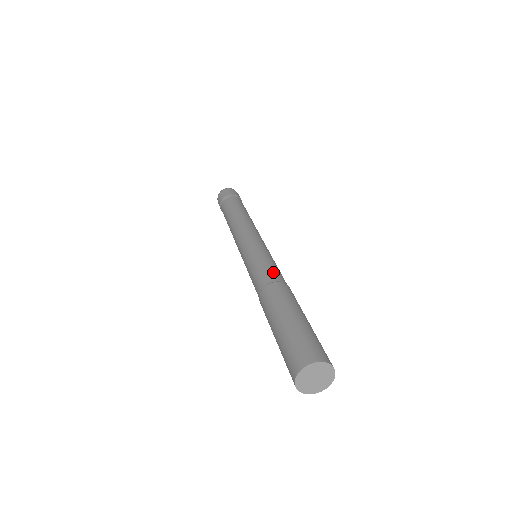
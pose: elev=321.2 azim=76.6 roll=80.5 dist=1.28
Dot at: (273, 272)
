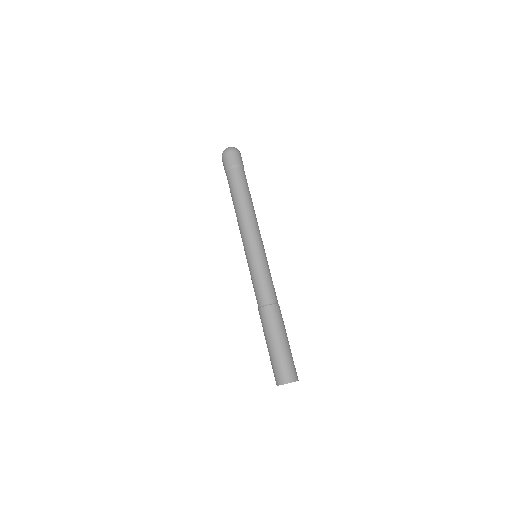
Dot at: (269, 292)
